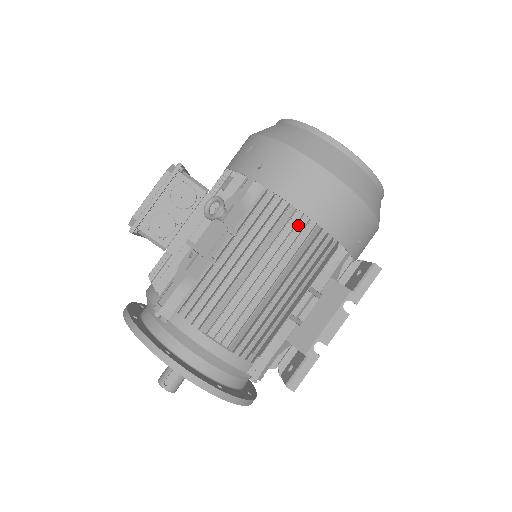
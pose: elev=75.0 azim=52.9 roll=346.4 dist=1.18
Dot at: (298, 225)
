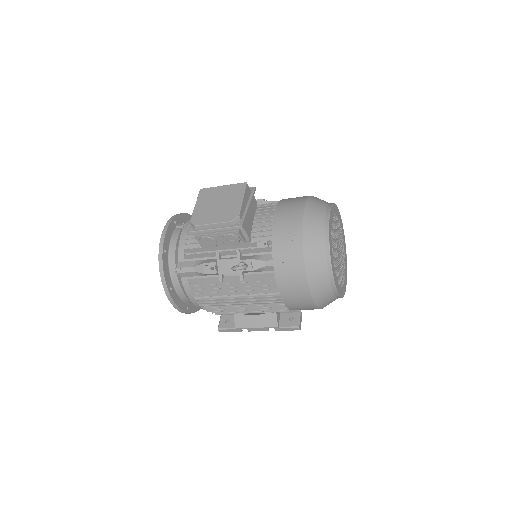
Dot at: (276, 299)
